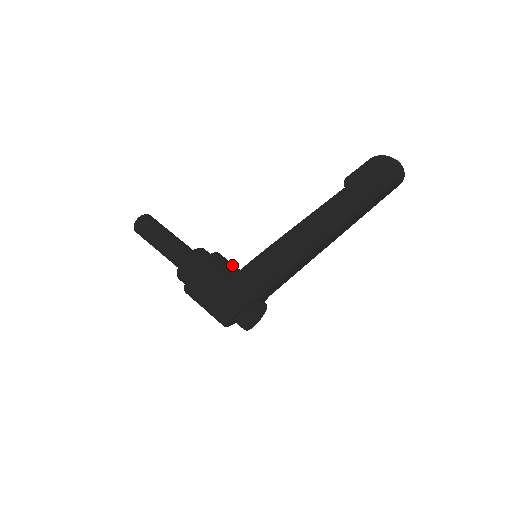
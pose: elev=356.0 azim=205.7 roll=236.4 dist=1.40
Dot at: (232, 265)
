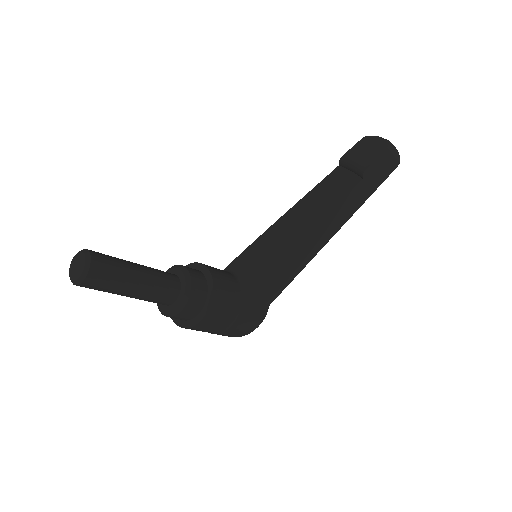
Dot at: (226, 273)
